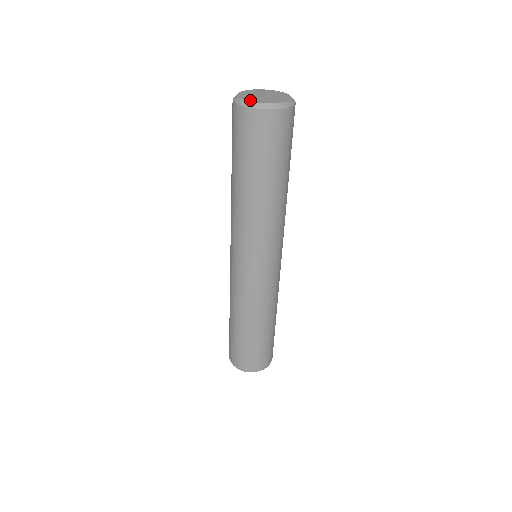
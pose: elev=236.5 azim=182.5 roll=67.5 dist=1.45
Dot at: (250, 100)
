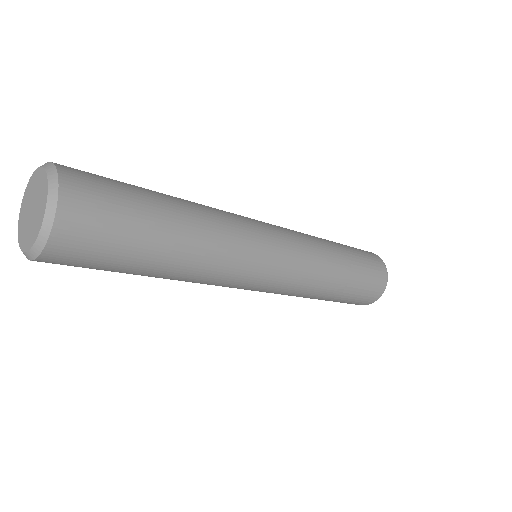
Dot at: (19, 220)
